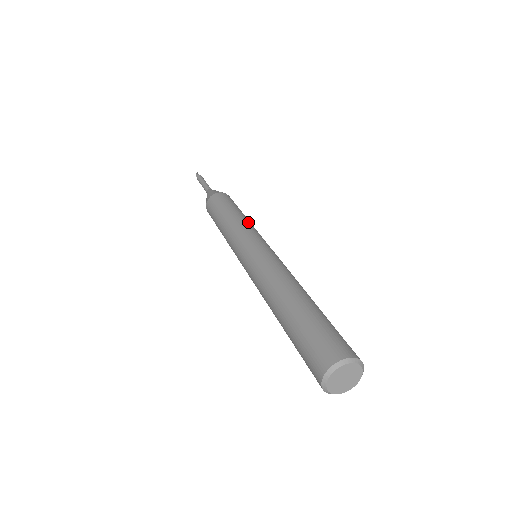
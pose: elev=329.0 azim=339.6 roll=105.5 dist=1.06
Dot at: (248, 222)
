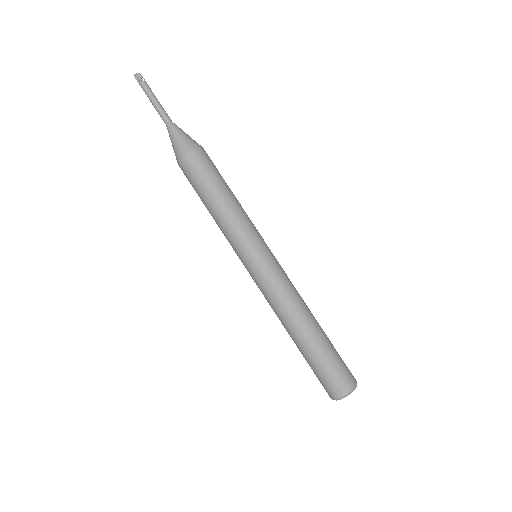
Dot at: (225, 223)
